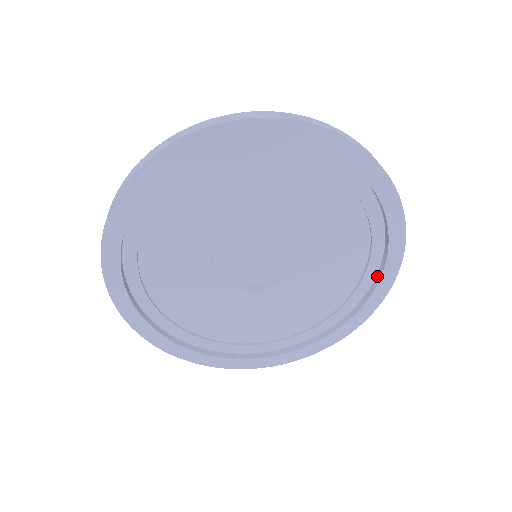
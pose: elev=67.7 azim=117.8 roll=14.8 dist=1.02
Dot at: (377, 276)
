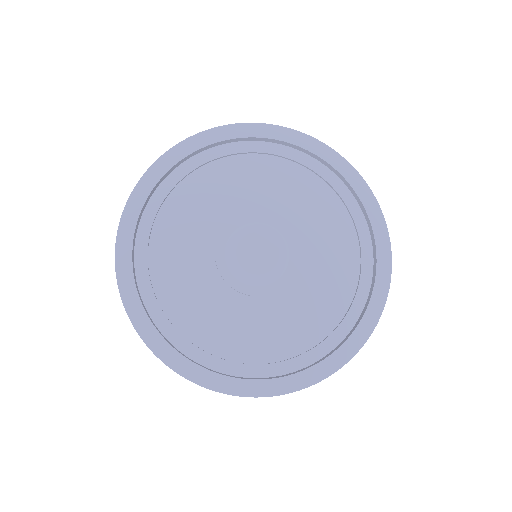
Dot at: (338, 346)
